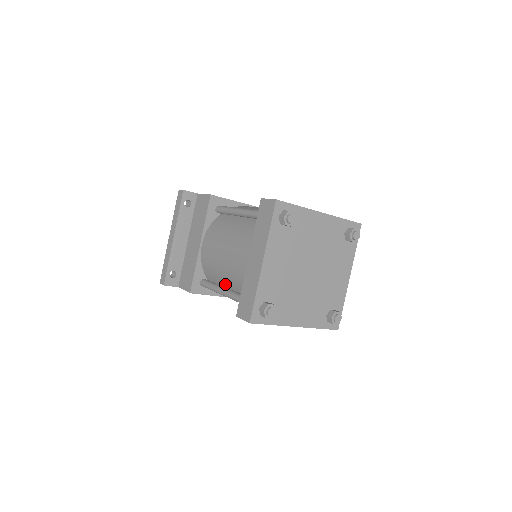
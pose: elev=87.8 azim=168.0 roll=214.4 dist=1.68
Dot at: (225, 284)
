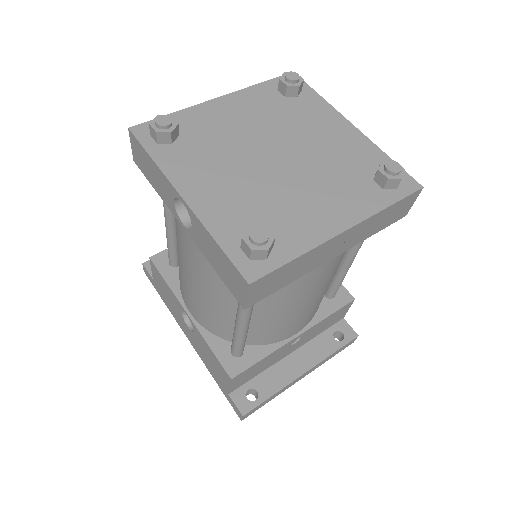
Dot at: occluded
